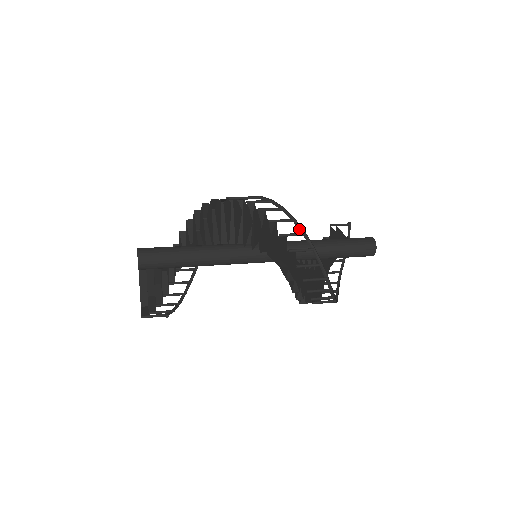
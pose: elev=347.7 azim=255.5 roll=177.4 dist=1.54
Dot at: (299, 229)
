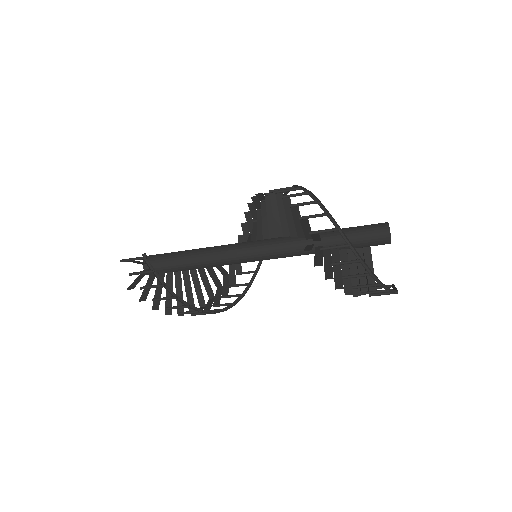
Dot at: occluded
